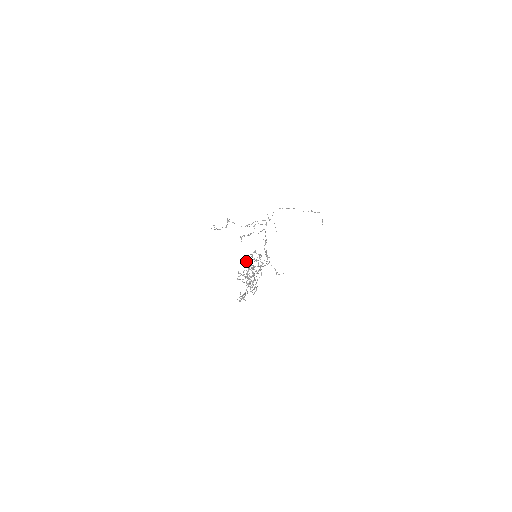
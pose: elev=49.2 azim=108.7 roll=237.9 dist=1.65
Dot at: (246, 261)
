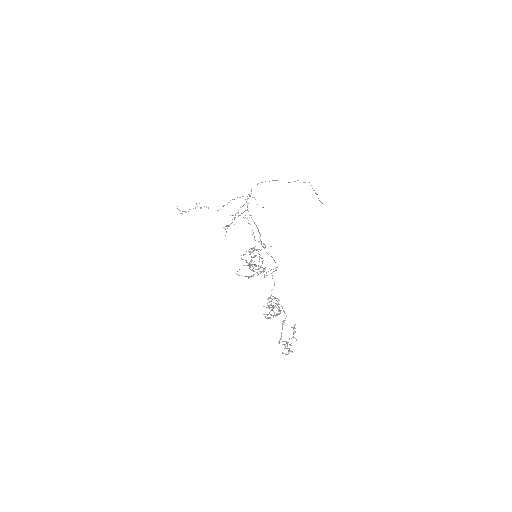
Dot at: (251, 270)
